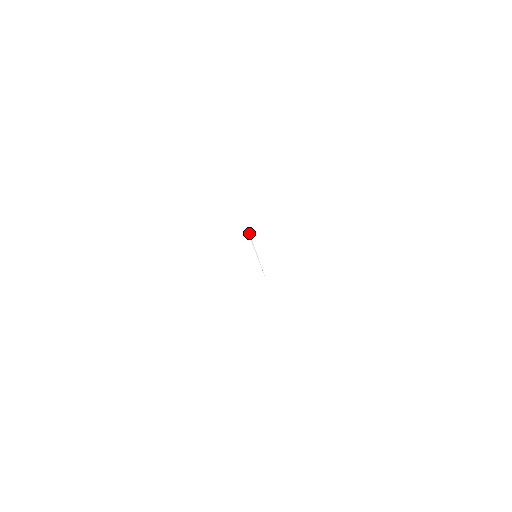
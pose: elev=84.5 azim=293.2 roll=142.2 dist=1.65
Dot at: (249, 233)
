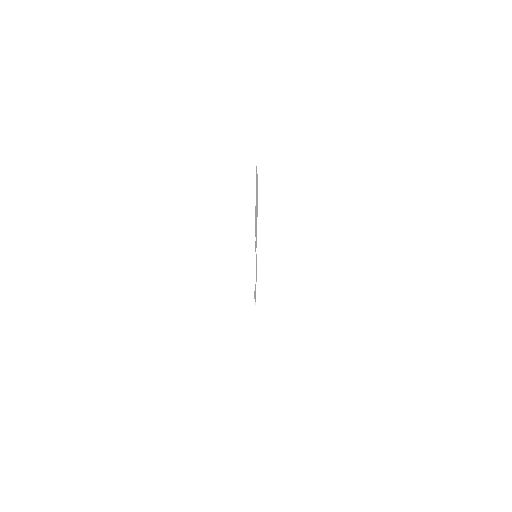
Dot at: occluded
